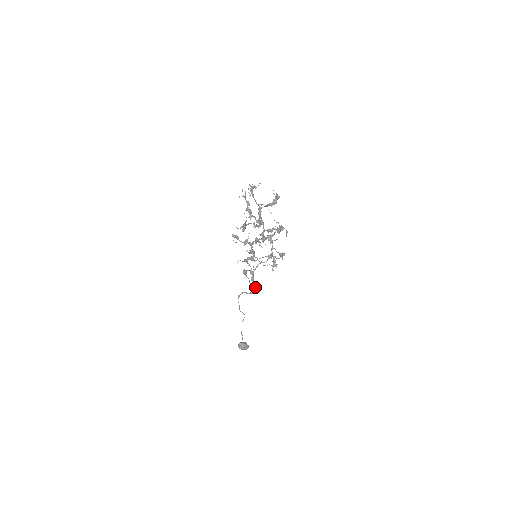
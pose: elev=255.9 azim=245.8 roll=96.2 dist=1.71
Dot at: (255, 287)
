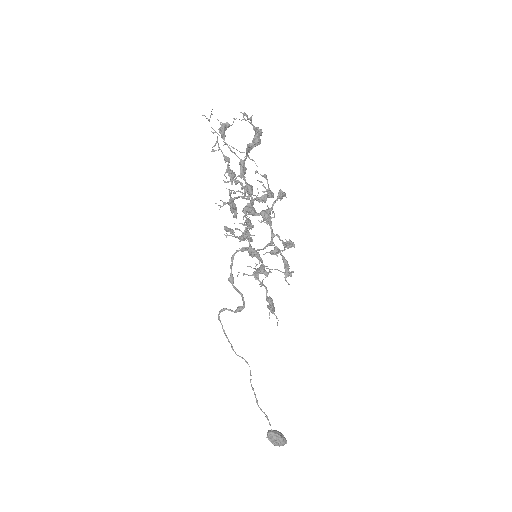
Dot at: (242, 299)
